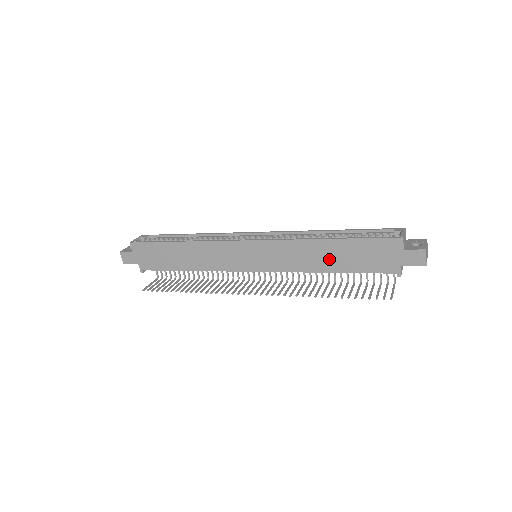
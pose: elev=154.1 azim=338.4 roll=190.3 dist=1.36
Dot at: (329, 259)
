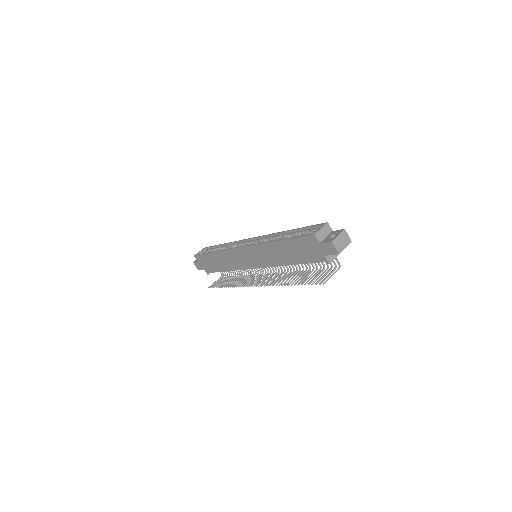
Dot at: (285, 255)
